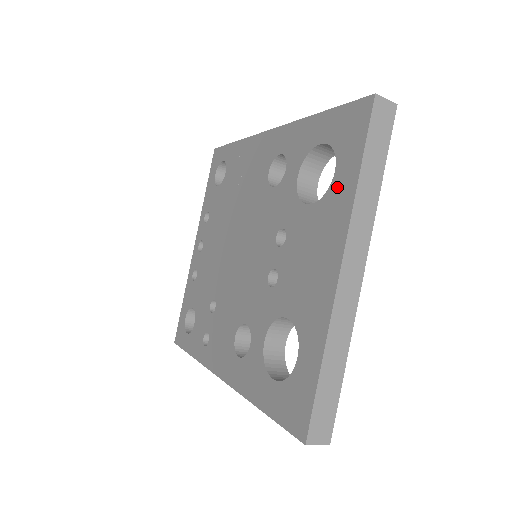
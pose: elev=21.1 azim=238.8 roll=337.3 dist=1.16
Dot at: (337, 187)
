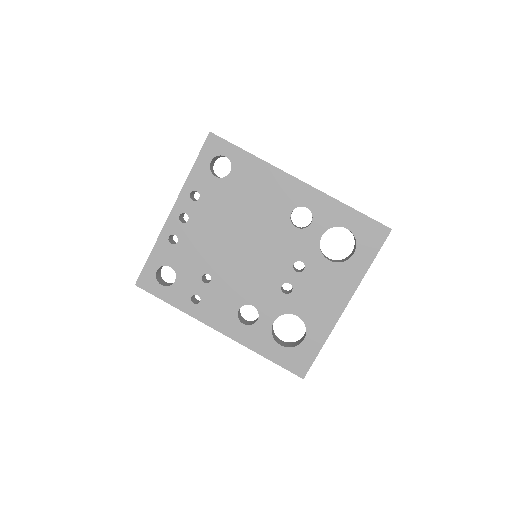
Dot at: (354, 264)
